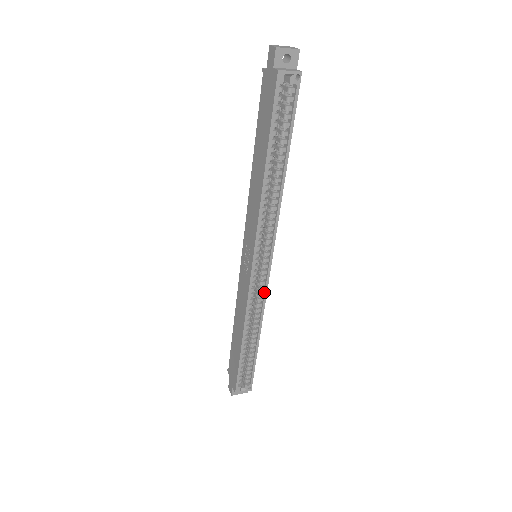
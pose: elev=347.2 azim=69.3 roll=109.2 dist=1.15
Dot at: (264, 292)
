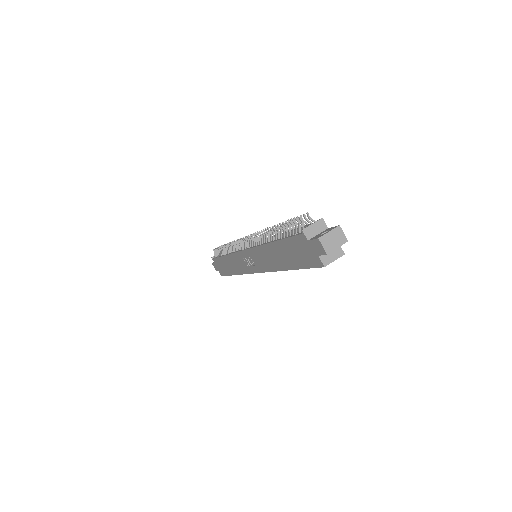
Dot at: occluded
